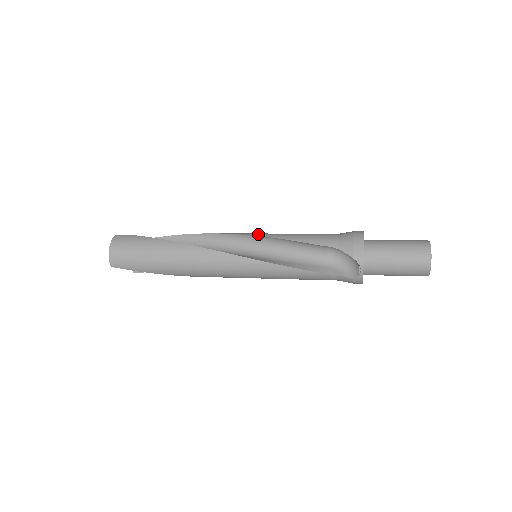
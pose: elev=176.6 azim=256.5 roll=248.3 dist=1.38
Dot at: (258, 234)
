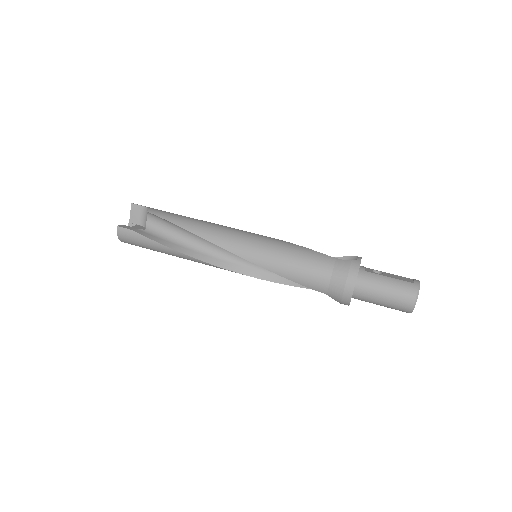
Dot at: (254, 260)
